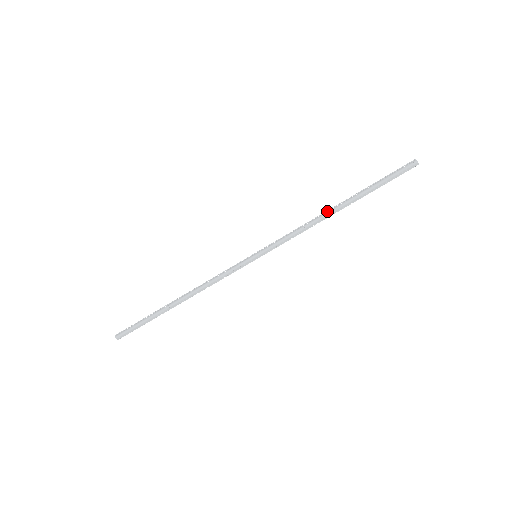
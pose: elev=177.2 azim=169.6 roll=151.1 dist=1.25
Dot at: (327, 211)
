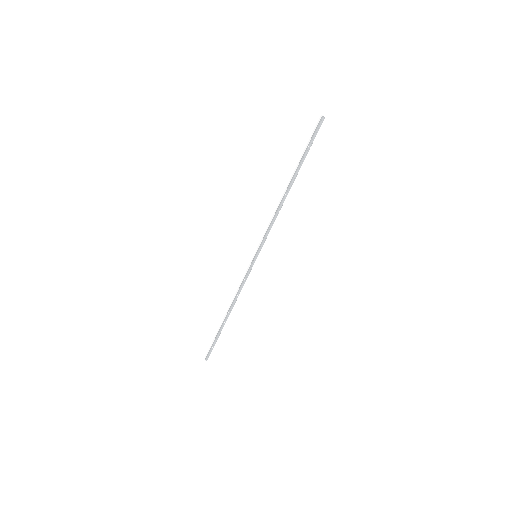
Dot at: (283, 195)
